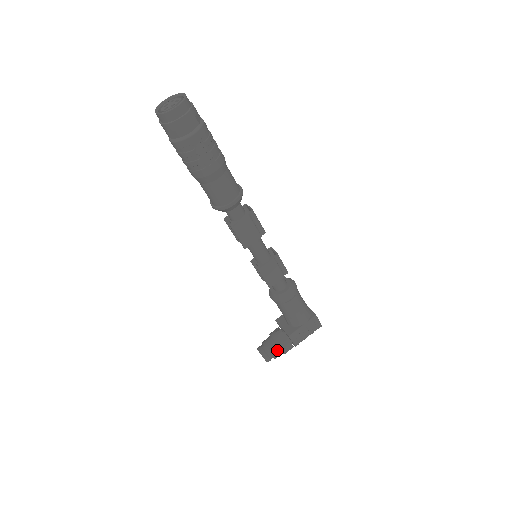
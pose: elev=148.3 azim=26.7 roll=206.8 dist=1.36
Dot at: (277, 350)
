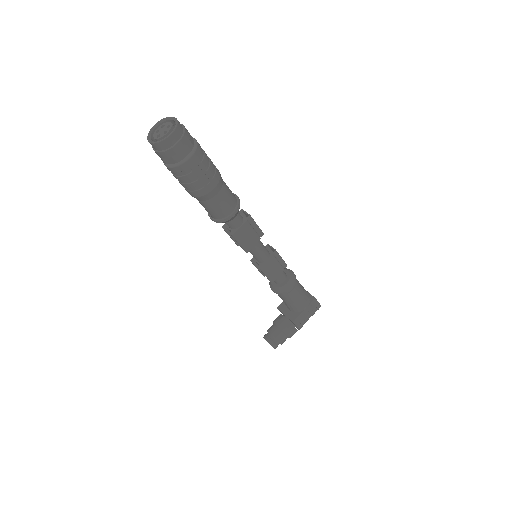
Dot at: (283, 336)
